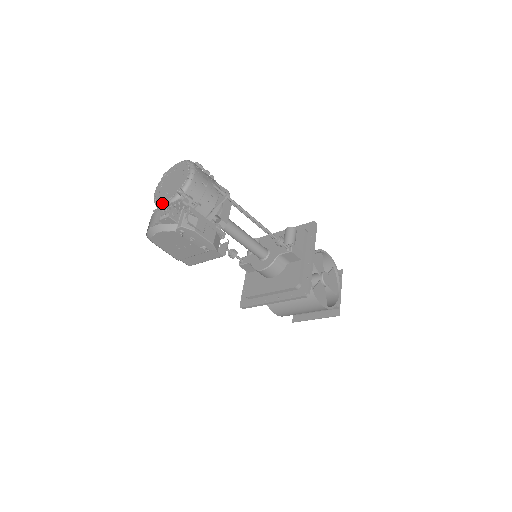
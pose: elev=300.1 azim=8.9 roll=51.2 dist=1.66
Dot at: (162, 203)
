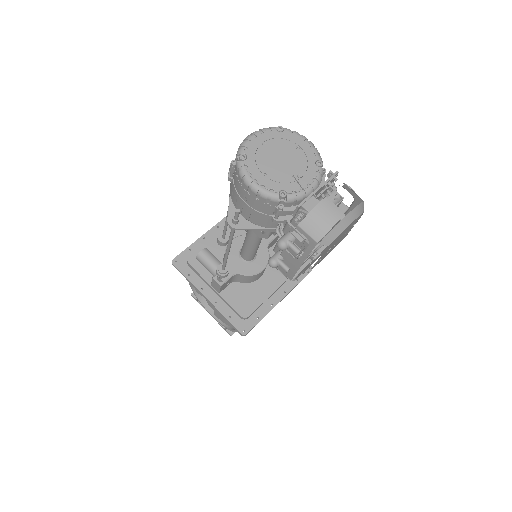
Dot at: (305, 190)
